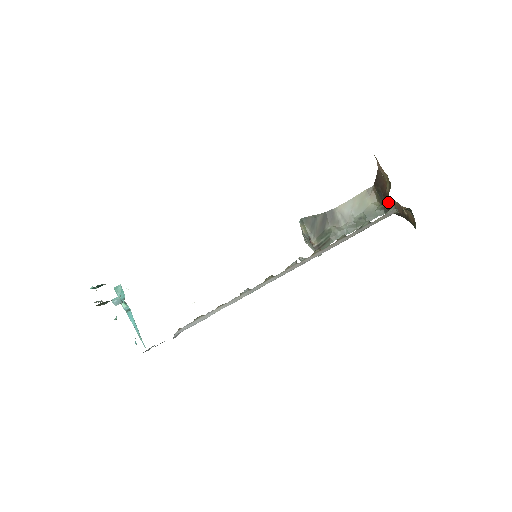
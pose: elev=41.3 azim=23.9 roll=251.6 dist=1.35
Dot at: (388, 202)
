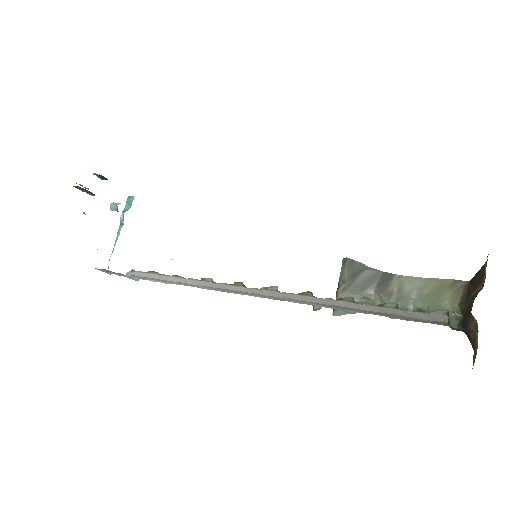
Dot at: (468, 313)
